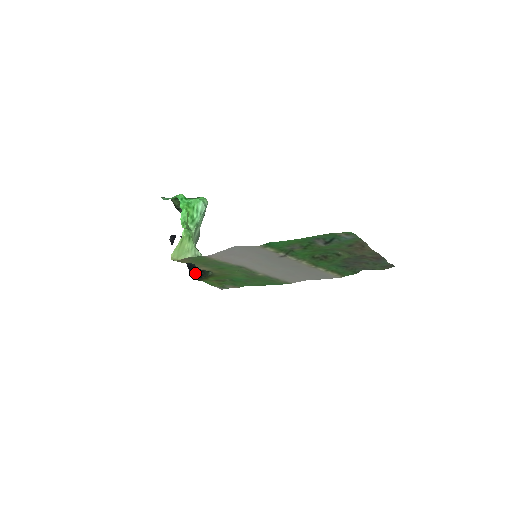
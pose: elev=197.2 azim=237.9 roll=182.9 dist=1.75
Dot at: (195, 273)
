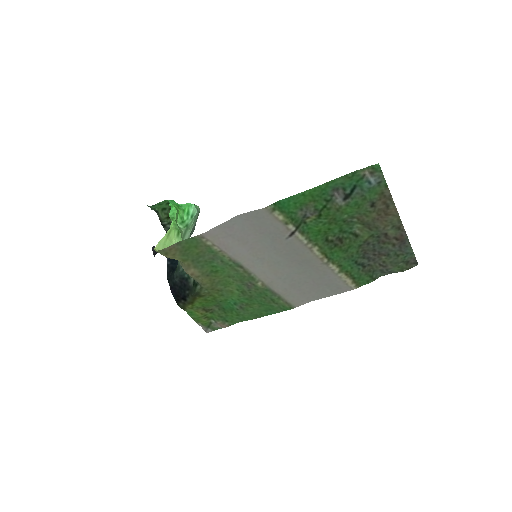
Dot at: (178, 294)
